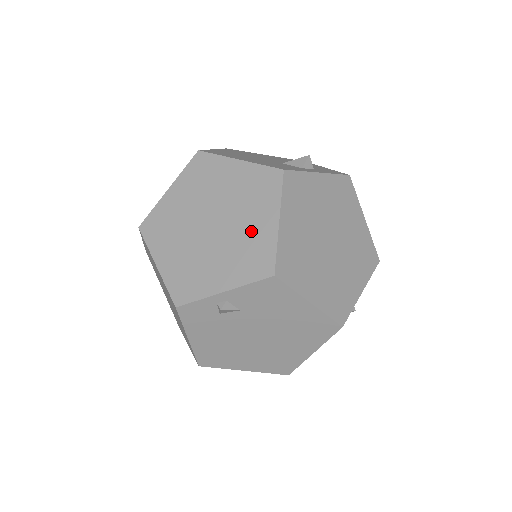
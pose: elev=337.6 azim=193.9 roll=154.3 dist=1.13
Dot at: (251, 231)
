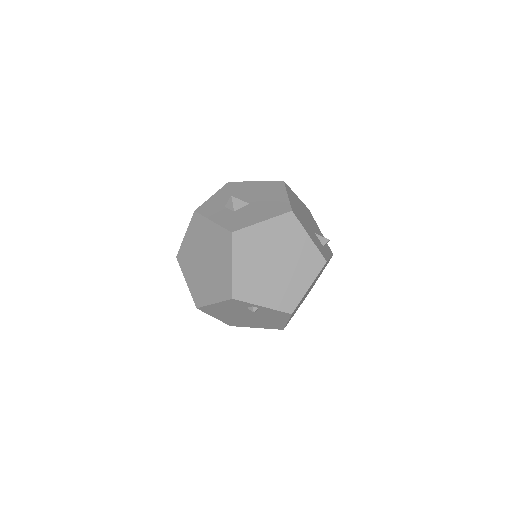
Dot at: (294, 283)
